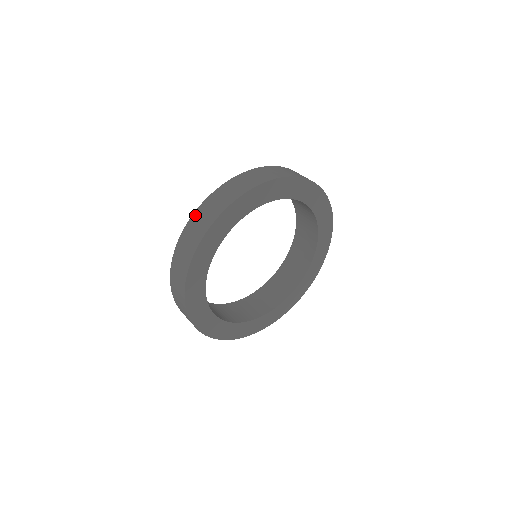
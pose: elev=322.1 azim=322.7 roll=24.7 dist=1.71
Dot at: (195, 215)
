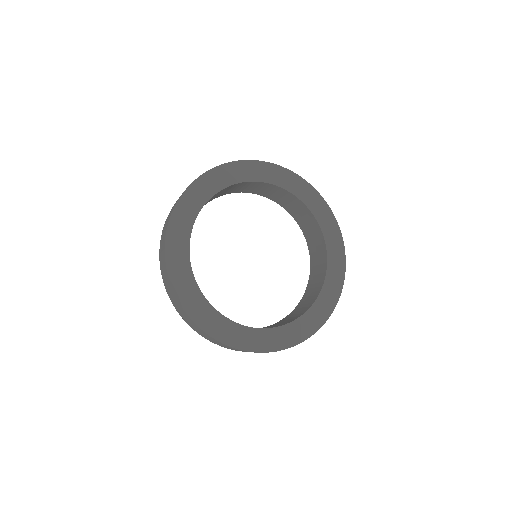
Dot at: occluded
